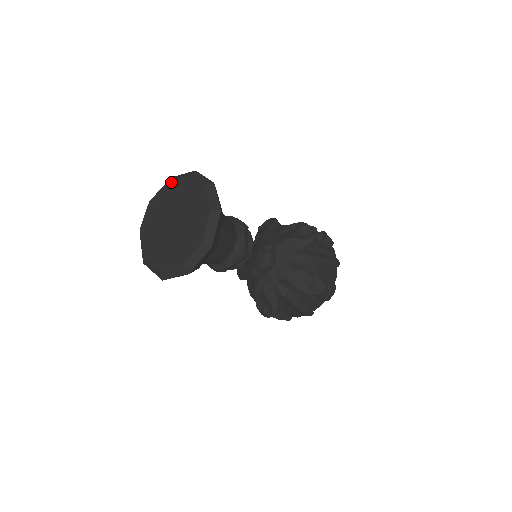
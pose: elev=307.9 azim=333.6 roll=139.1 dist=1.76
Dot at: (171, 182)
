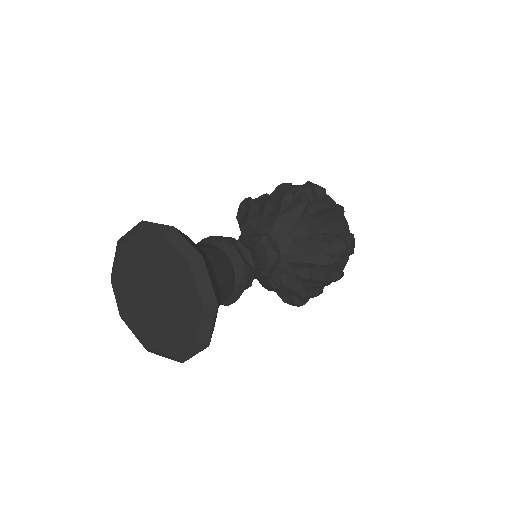
Dot at: (122, 248)
